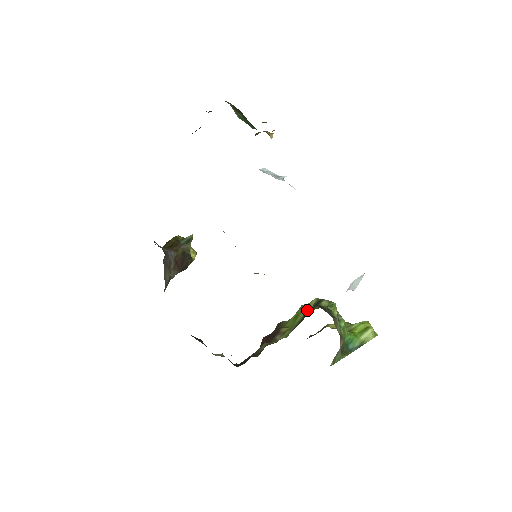
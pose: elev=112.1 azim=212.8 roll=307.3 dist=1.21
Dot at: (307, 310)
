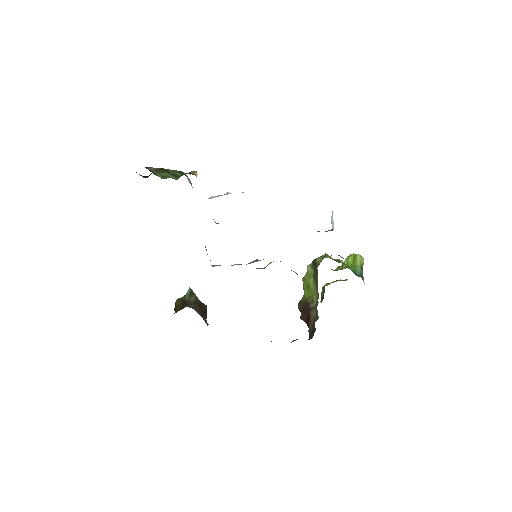
Dot at: (311, 275)
